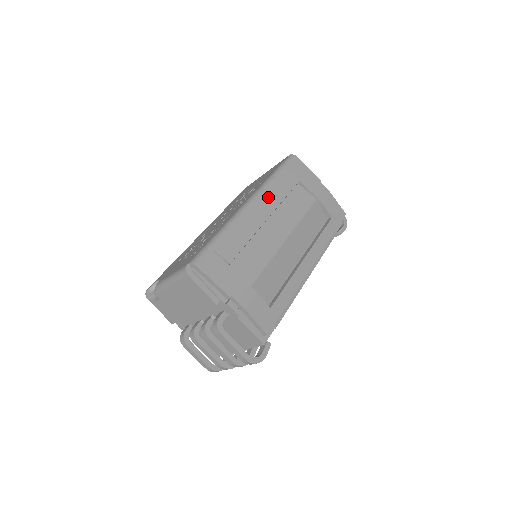
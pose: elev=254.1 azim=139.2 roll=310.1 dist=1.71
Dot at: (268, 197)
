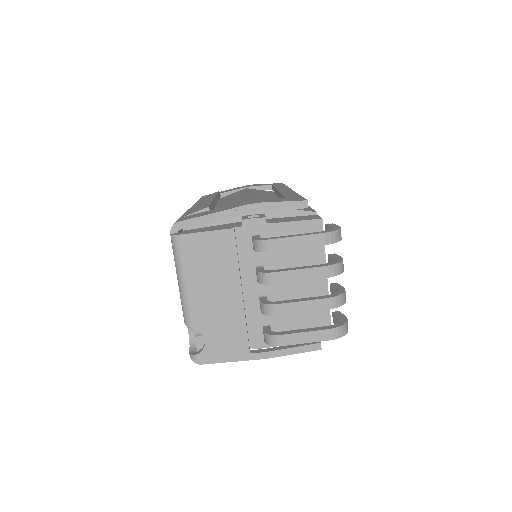
Dot at: occluded
